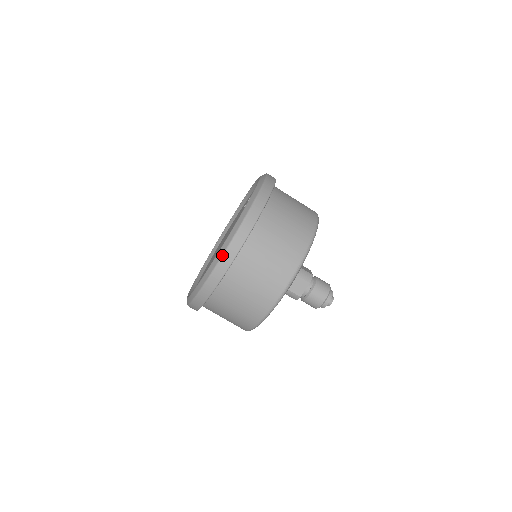
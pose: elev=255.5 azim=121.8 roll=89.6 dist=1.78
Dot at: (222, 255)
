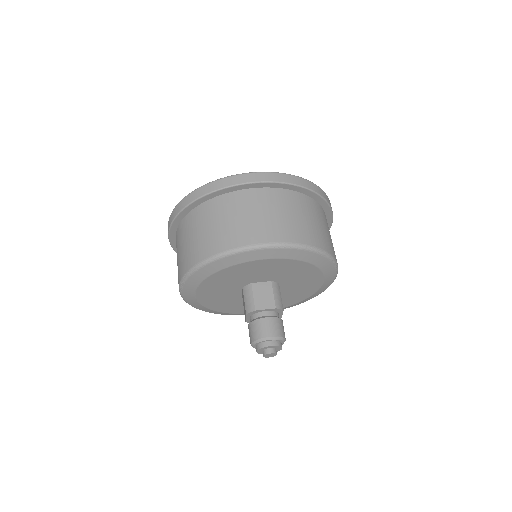
Dot at: (257, 172)
